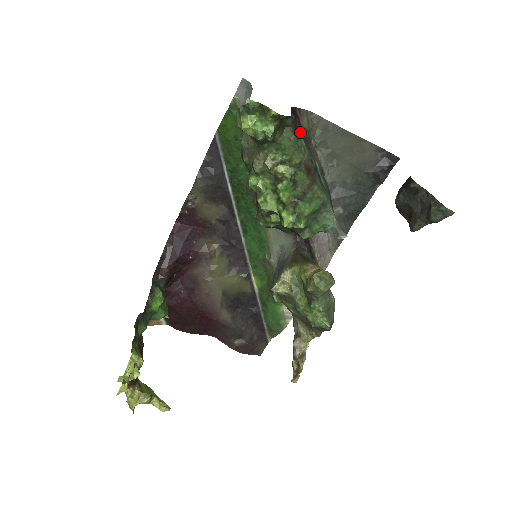
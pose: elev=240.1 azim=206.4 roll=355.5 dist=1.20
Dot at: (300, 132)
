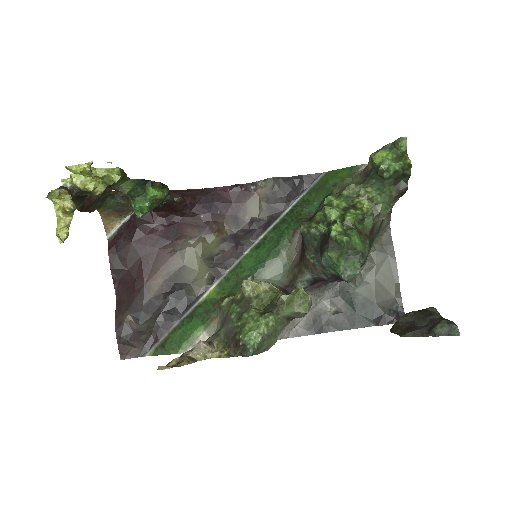
Dot at: occluded
